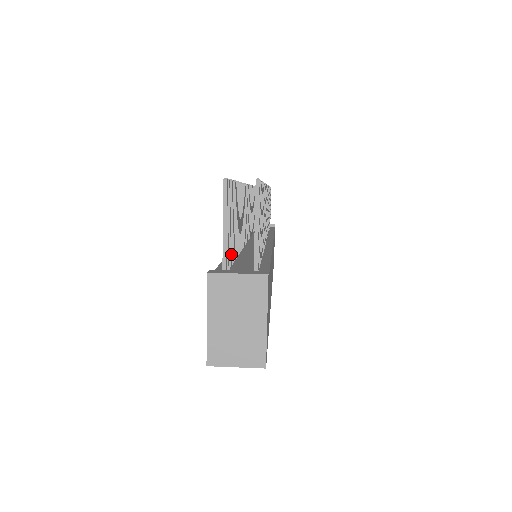
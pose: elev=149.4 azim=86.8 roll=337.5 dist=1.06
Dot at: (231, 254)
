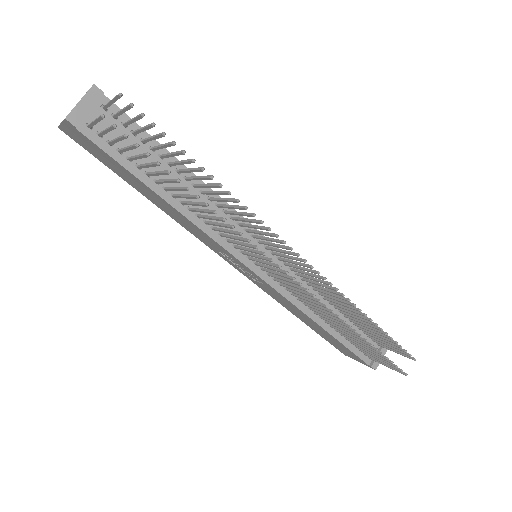
Dot at: (361, 348)
